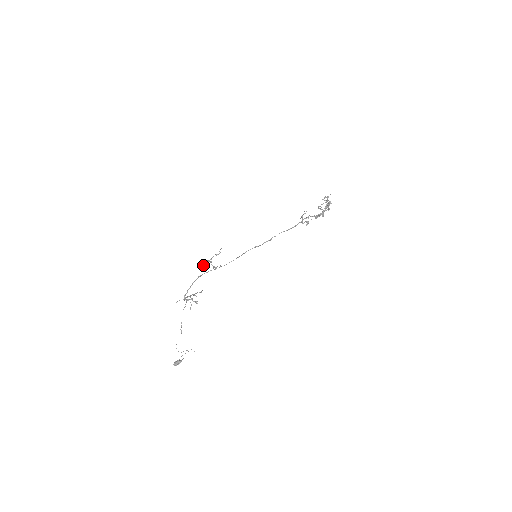
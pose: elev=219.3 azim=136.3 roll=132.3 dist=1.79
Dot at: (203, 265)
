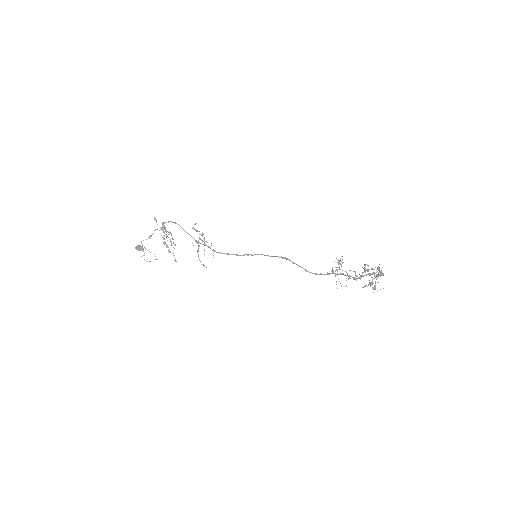
Dot at: (195, 224)
